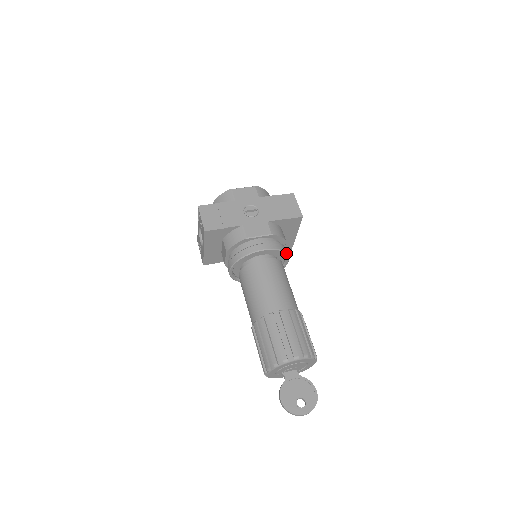
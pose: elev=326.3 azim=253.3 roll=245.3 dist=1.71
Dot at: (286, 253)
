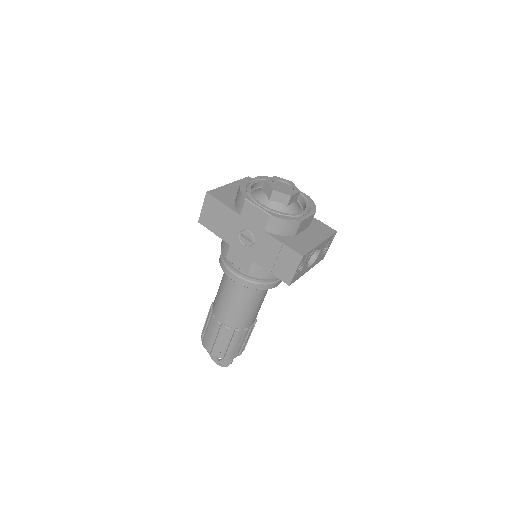
Dot at: (262, 289)
